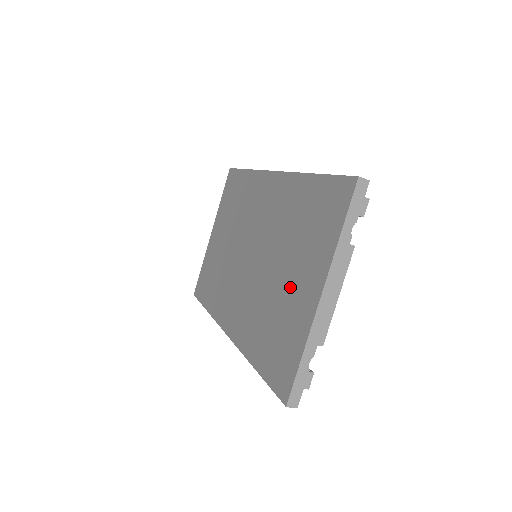
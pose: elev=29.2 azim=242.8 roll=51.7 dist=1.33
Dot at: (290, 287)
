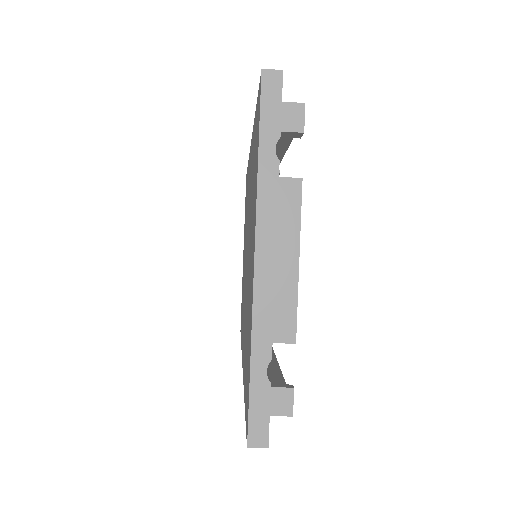
Dot at: (250, 270)
